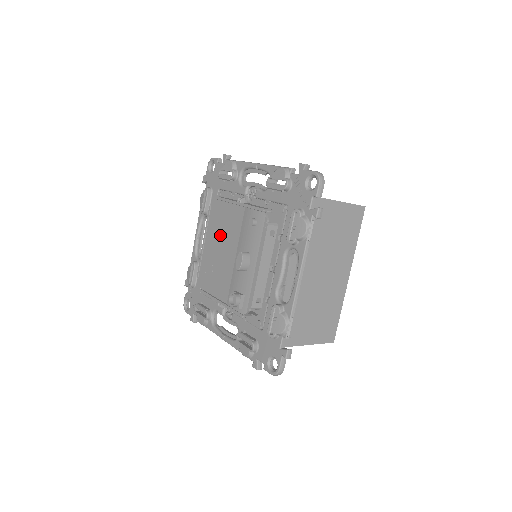
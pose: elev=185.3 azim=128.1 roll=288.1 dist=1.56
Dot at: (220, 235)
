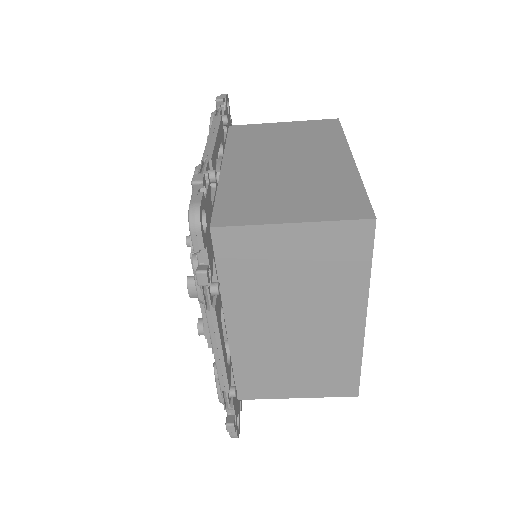
Dot at: occluded
